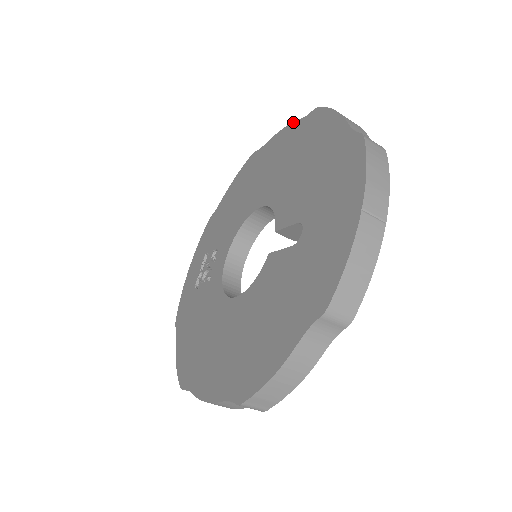
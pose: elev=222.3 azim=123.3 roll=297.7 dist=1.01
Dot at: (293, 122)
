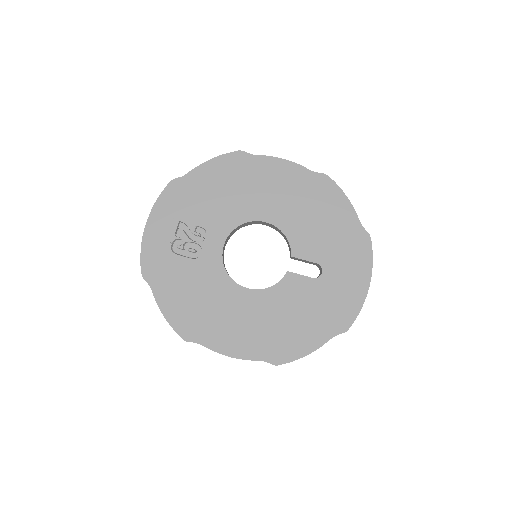
Dot at: (299, 164)
